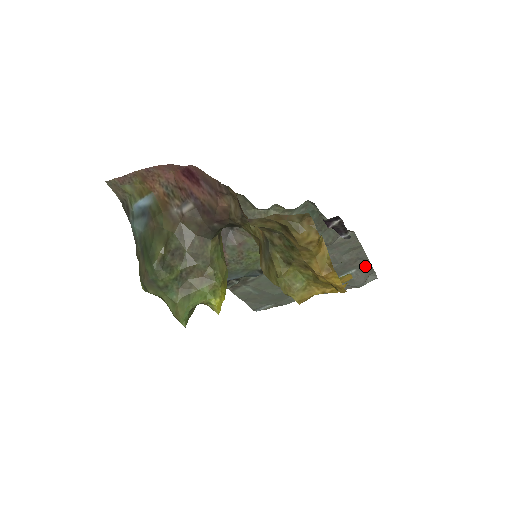
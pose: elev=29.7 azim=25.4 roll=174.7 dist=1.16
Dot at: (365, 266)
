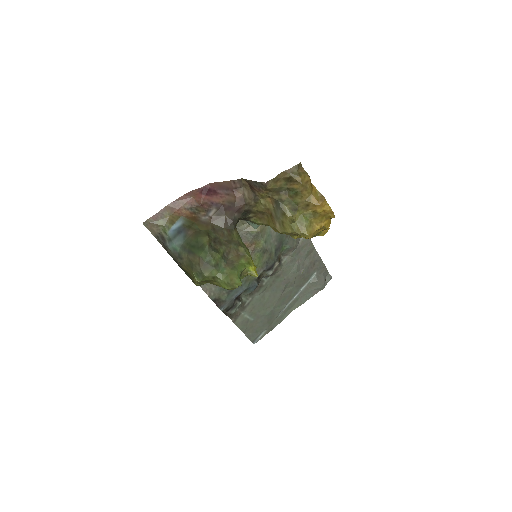
Dot at: (321, 267)
